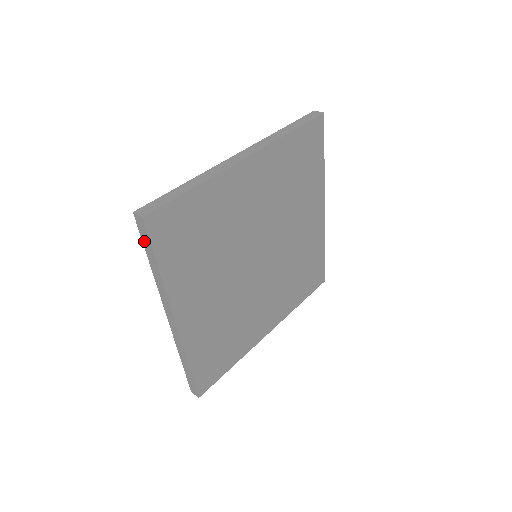
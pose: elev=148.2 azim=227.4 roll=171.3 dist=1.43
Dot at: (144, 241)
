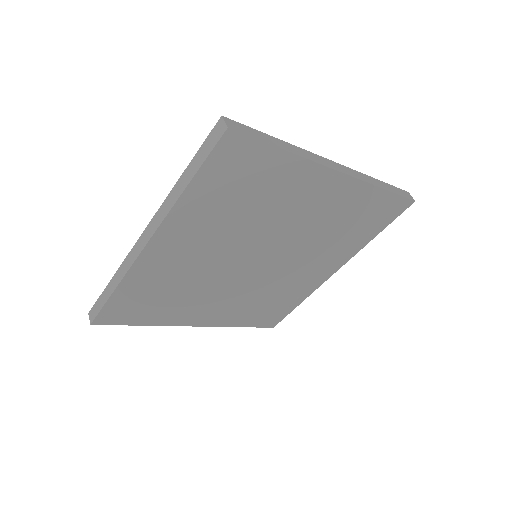
Dot at: (202, 149)
